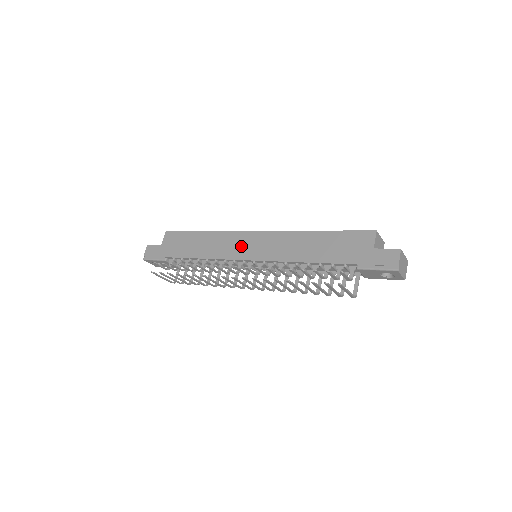
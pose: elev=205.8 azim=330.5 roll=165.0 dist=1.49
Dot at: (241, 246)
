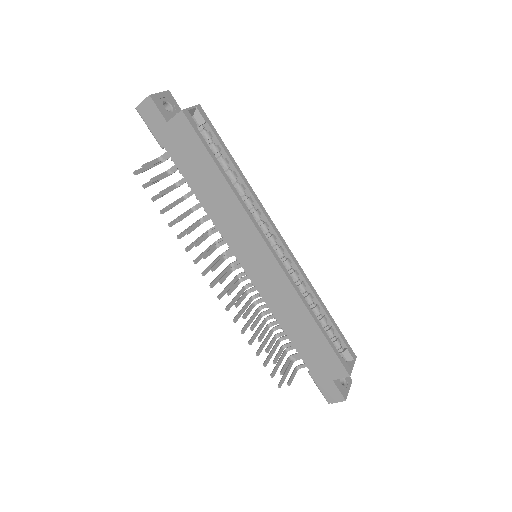
Dot at: (247, 247)
